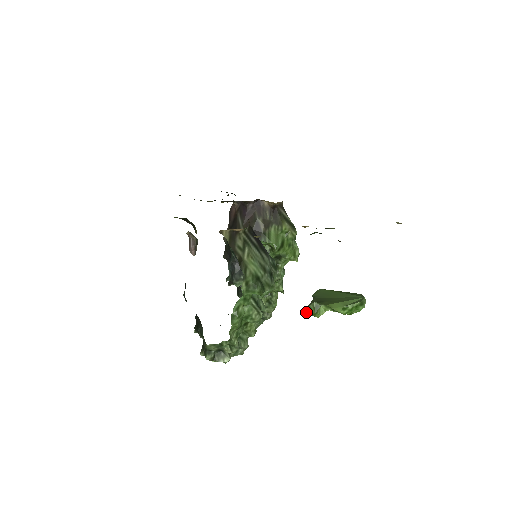
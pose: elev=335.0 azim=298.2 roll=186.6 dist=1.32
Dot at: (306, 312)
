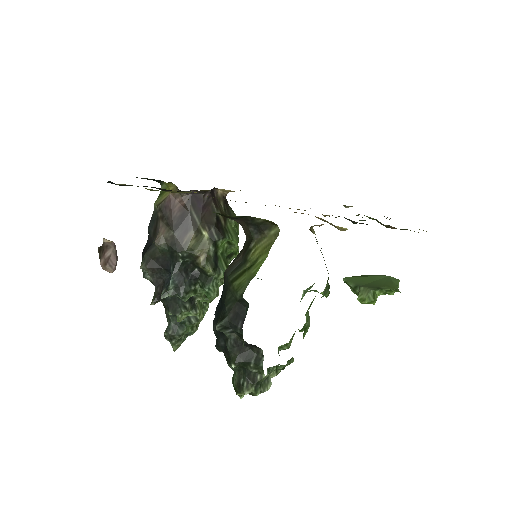
Dot at: (363, 302)
